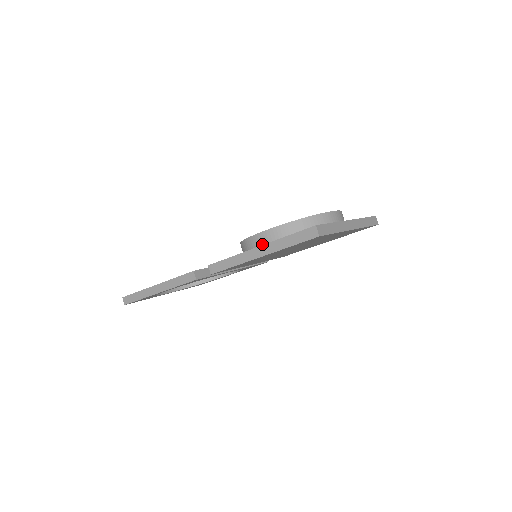
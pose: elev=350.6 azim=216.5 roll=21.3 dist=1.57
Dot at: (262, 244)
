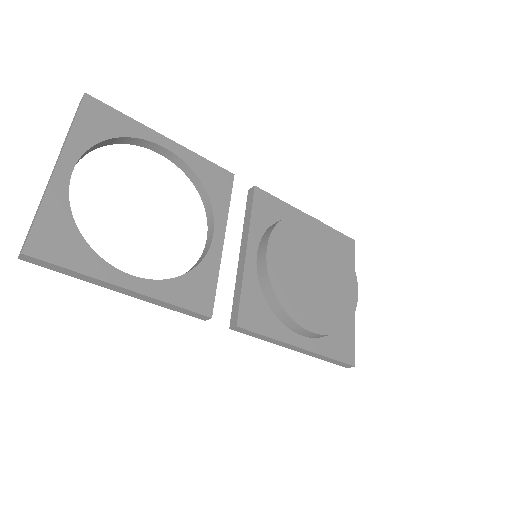
Dot at: (303, 335)
